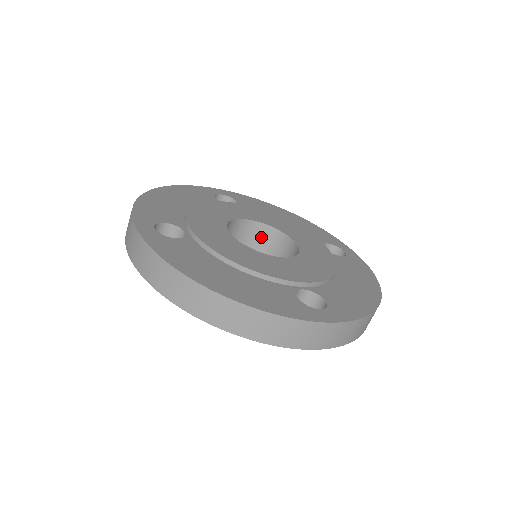
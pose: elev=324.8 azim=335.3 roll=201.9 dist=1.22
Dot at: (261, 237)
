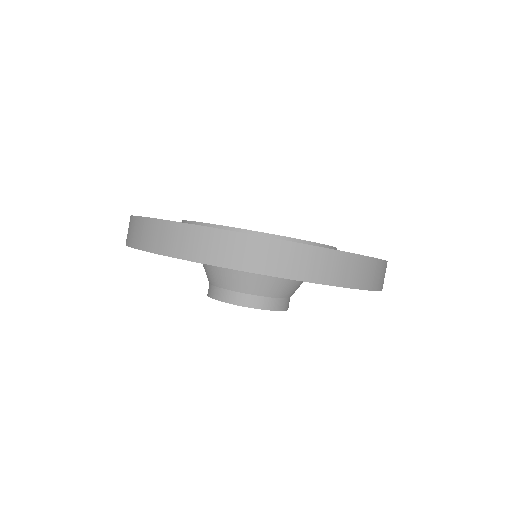
Dot at: occluded
